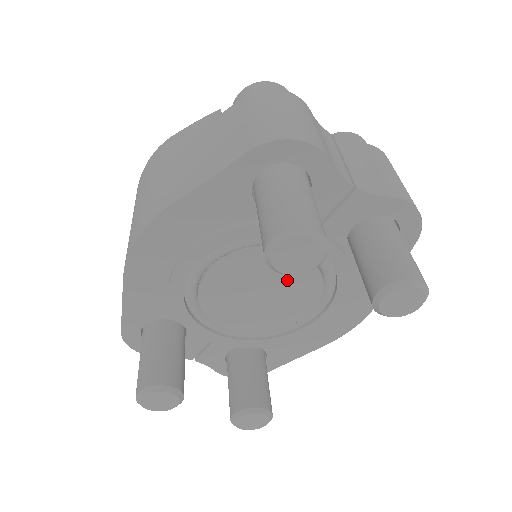
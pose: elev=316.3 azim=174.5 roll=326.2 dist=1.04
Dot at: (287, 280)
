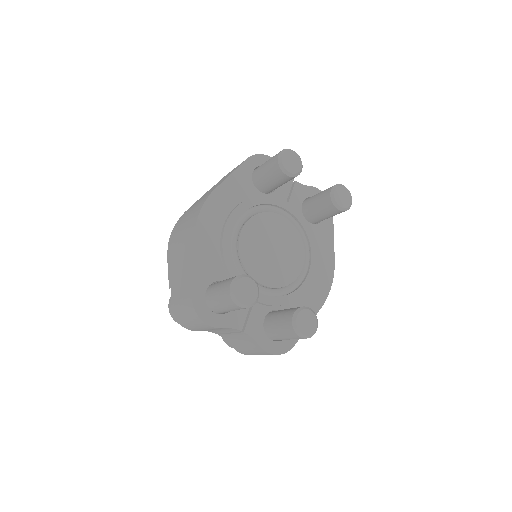
Dot at: (283, 237)
